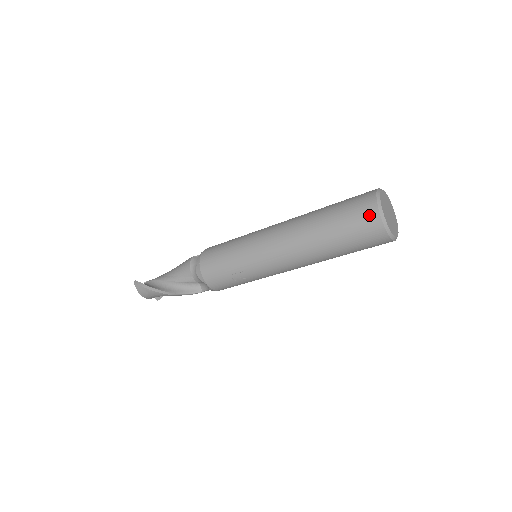
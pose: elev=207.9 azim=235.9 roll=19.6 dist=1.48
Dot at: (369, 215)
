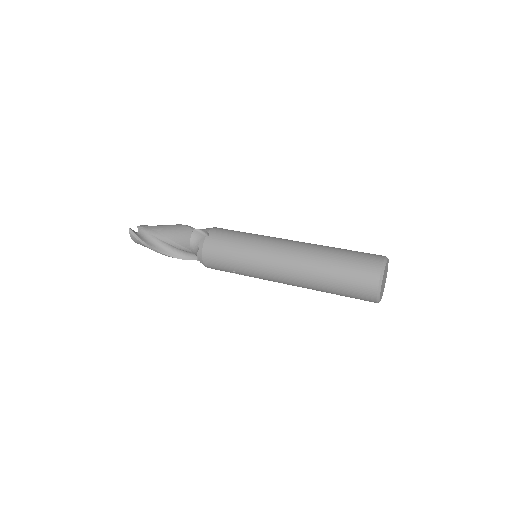
Dot at: (368, 289)
